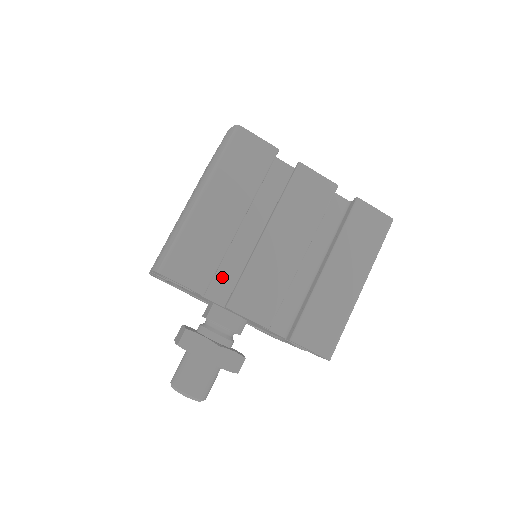
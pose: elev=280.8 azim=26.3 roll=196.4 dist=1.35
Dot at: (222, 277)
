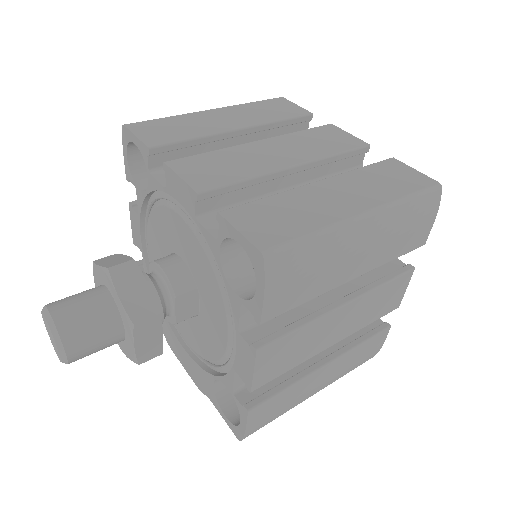
Dot at: occluded
